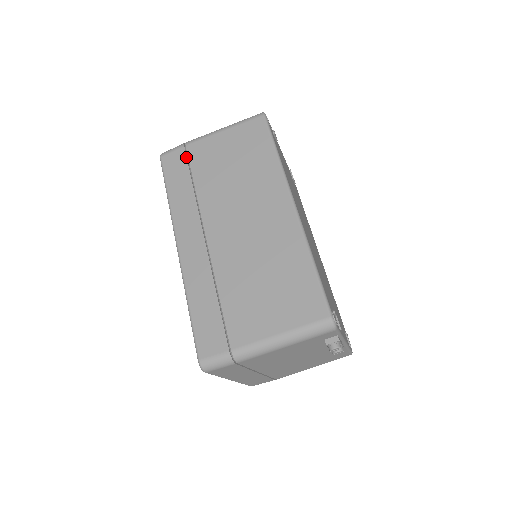
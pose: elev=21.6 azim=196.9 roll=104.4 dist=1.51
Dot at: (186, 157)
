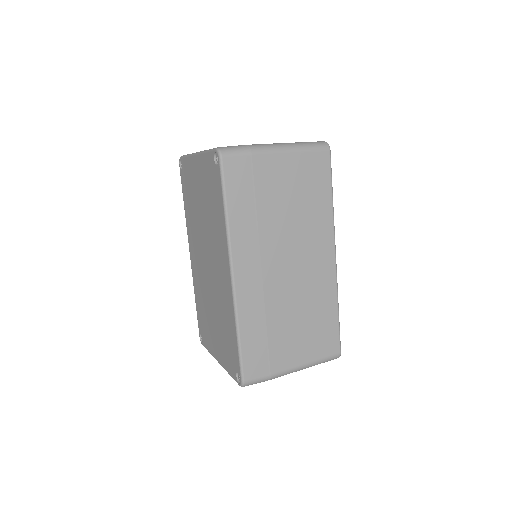
Dot at: (251, 171)
